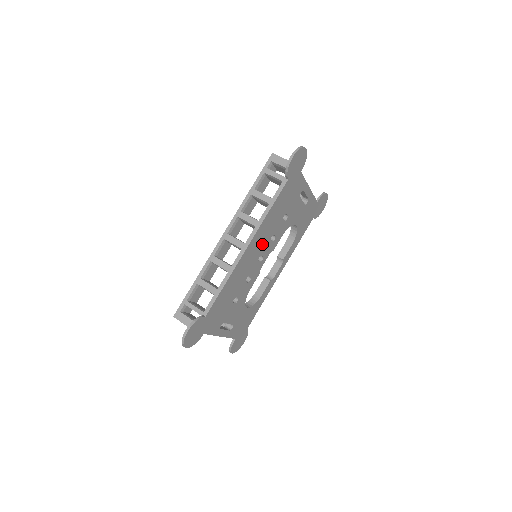
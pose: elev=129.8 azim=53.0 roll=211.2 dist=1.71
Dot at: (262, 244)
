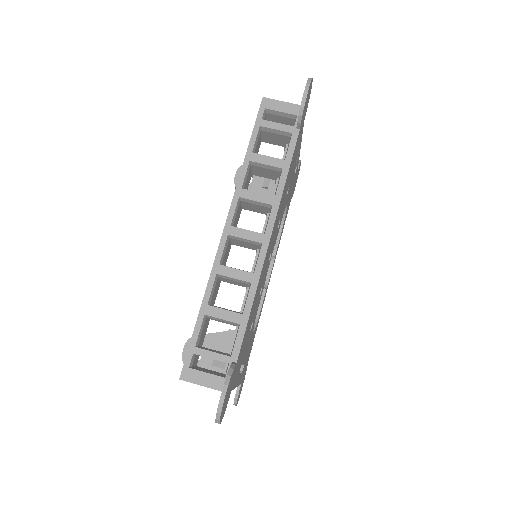
Dot at: (274, 233)
